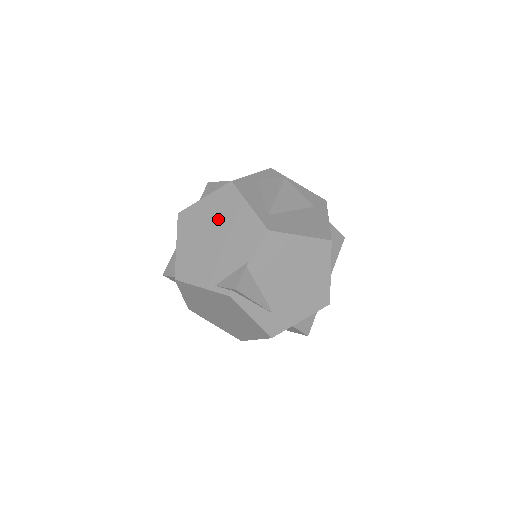
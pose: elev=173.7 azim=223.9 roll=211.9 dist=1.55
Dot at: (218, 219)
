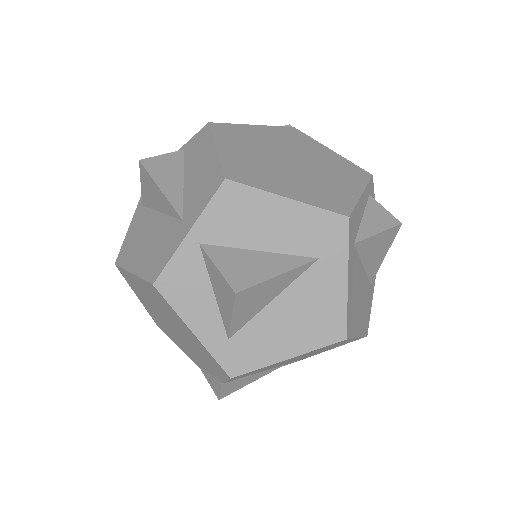
Dot at: (164, 313)
